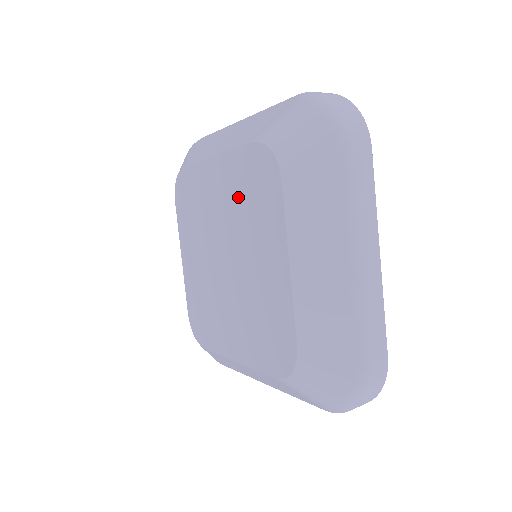
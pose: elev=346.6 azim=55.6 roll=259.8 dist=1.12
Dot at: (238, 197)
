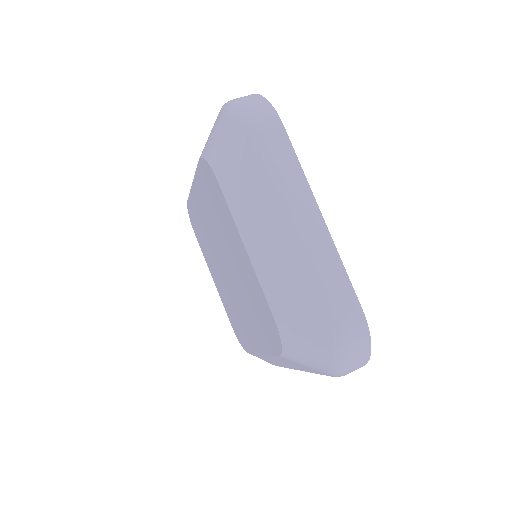
Dot at: (210, 209)
